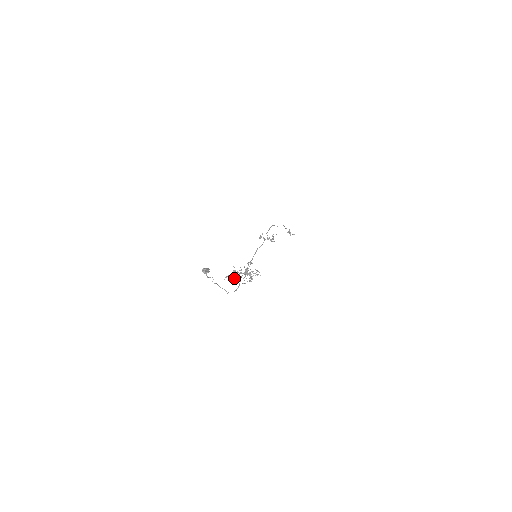
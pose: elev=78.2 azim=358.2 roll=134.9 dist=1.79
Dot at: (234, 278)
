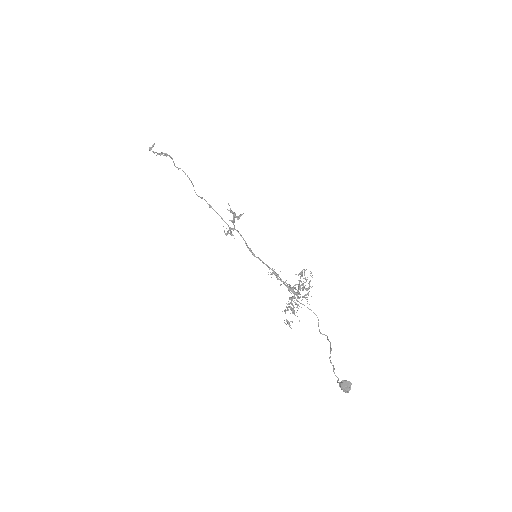
Dot at: occluded
